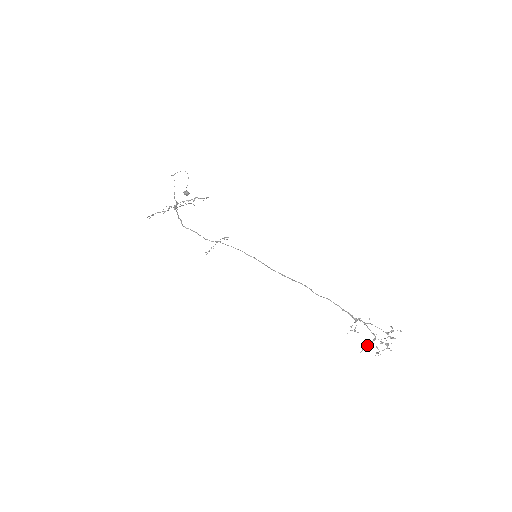
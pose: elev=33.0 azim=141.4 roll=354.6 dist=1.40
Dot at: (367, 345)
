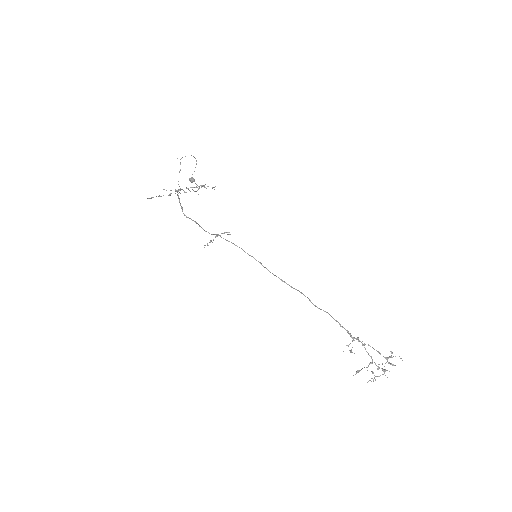
Dot at: (362, 368)
